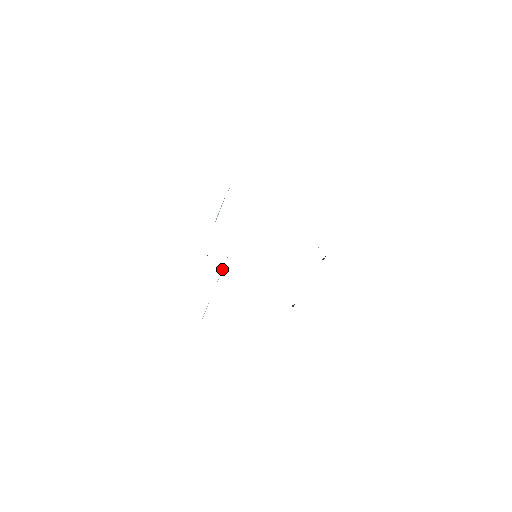
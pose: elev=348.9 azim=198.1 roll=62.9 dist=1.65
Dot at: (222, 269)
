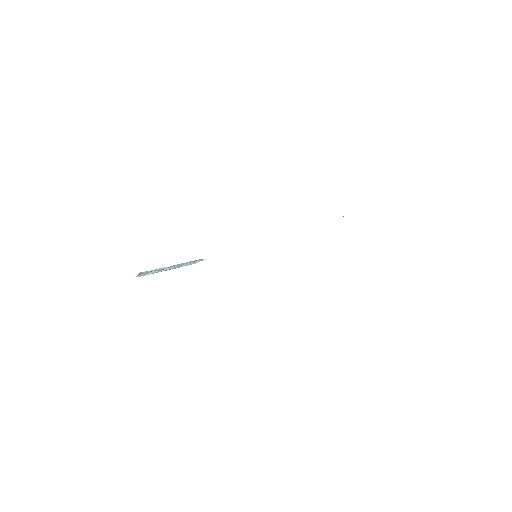
Dot at: occluded
